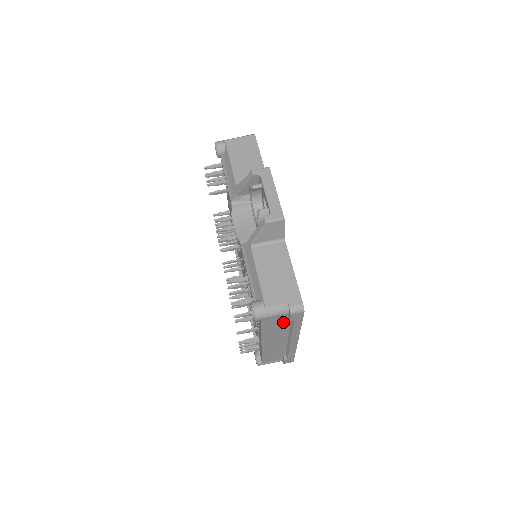
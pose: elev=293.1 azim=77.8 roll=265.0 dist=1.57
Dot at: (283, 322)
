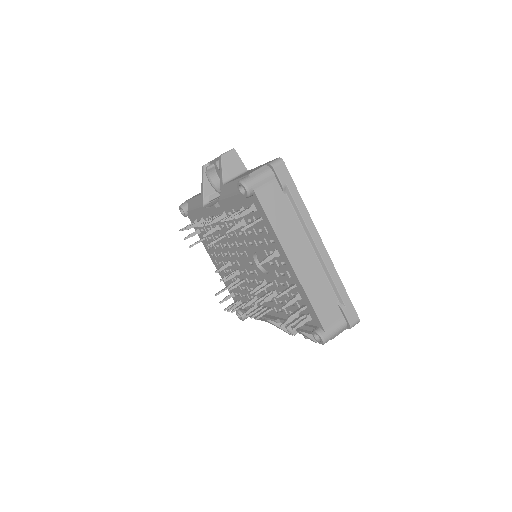
Dot at: (281, 198)
